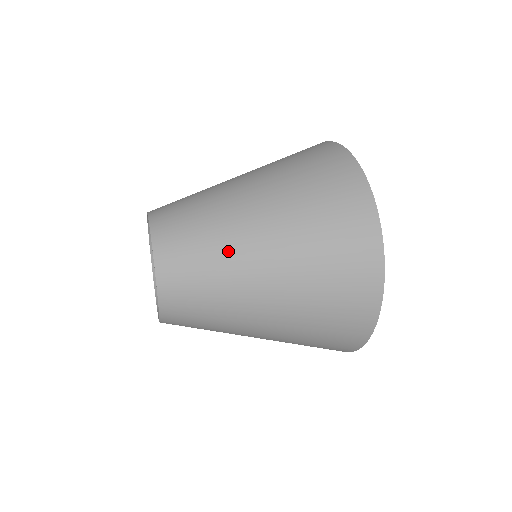
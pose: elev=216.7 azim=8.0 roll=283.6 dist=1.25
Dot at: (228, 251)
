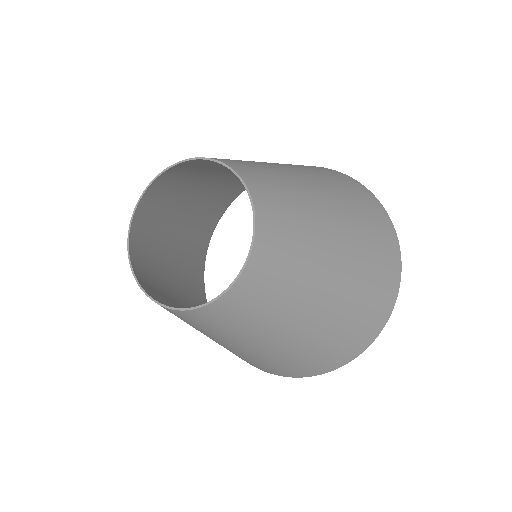
Dot at: (305, 194)
